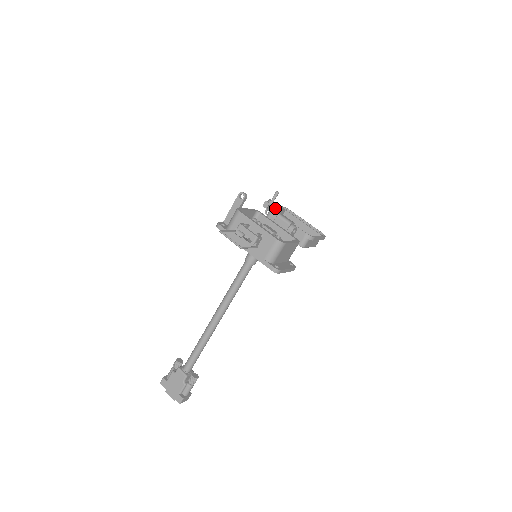
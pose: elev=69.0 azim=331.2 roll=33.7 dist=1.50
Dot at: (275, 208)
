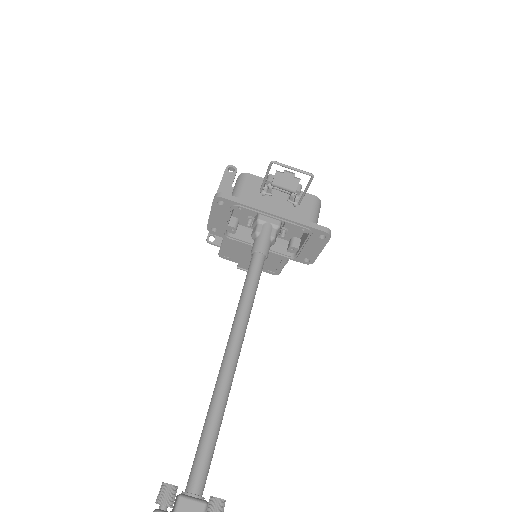
Dot at: occluded
